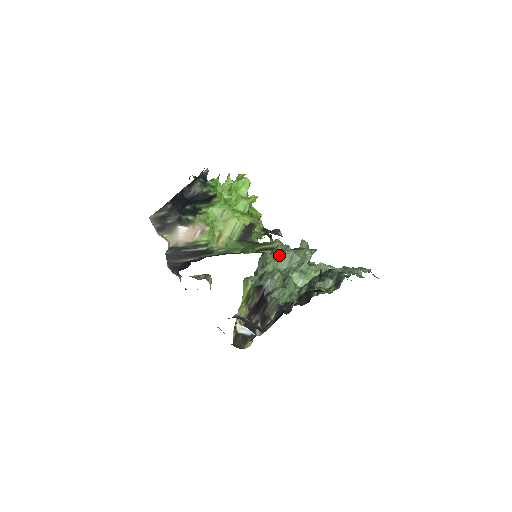
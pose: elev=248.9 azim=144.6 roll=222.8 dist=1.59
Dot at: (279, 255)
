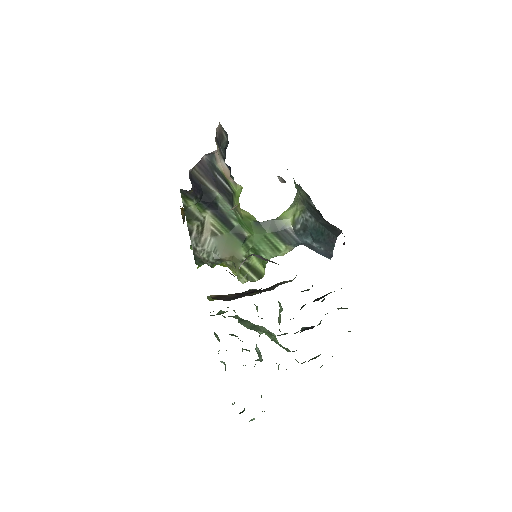
Dot at: (239, 318)
